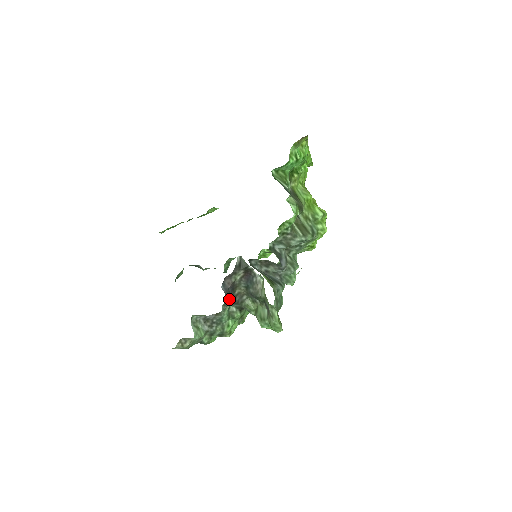
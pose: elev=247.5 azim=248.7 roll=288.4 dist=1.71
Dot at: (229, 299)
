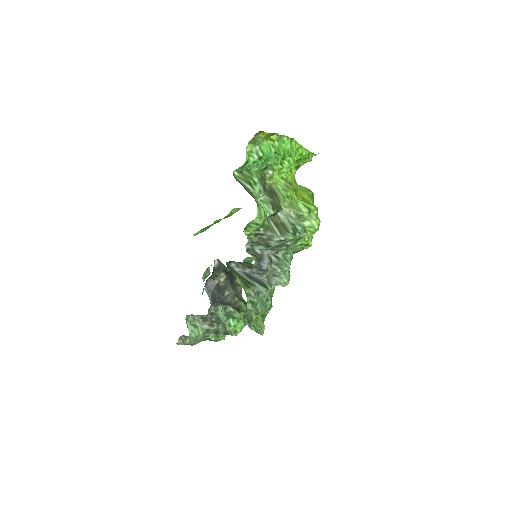
Dot at: (217, 300)
